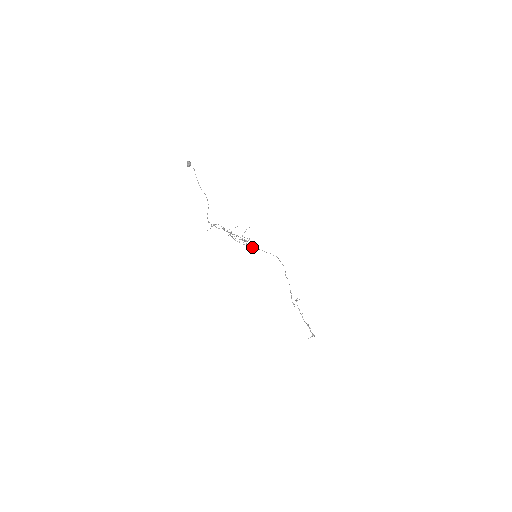
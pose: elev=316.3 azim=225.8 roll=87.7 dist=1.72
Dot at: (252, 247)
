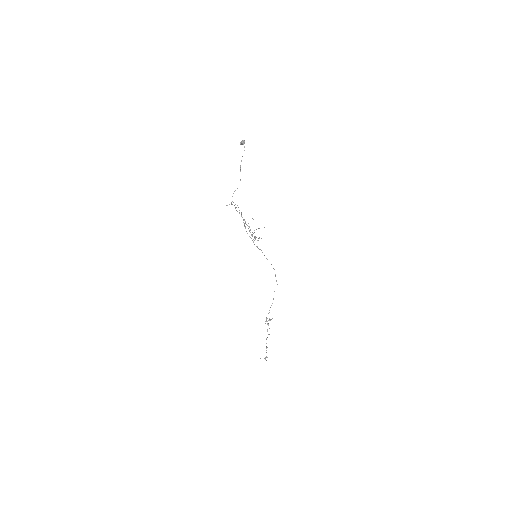
Dot at: (257, 247)
